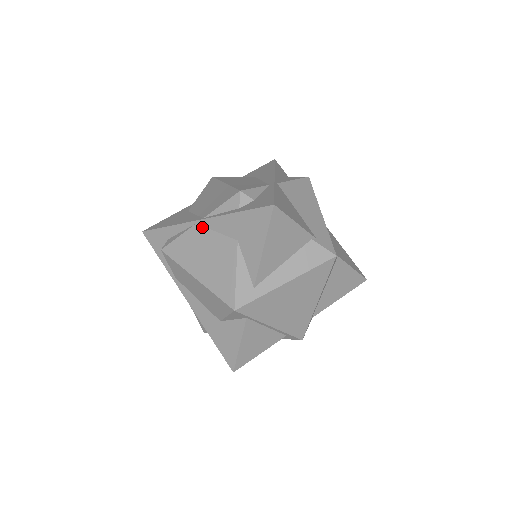
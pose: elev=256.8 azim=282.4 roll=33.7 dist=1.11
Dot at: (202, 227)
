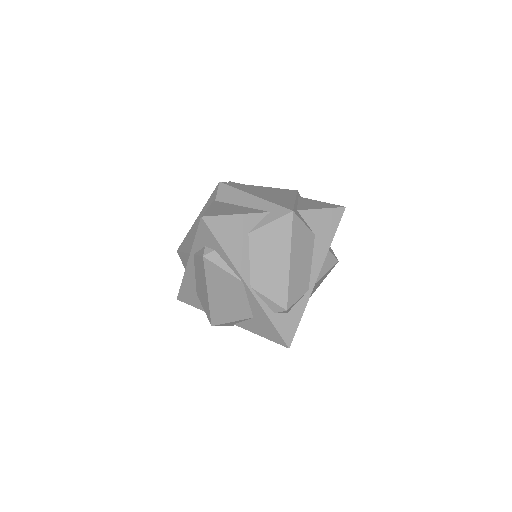
Dot at: (244, 288)
